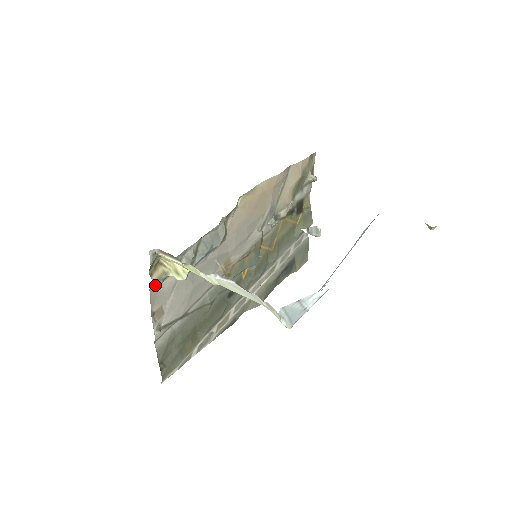
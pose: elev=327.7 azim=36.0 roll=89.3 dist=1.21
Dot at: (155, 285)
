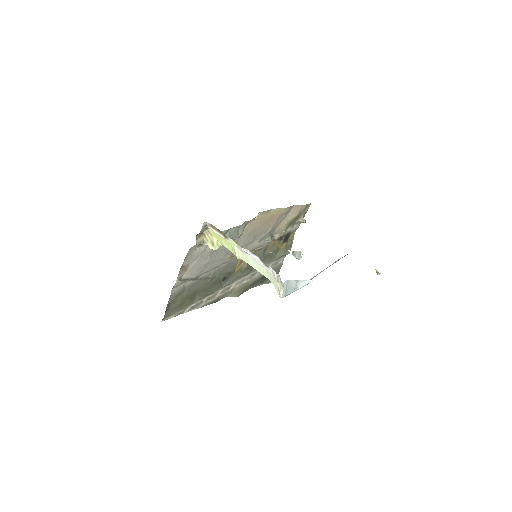
Dot at: (193, 247)
